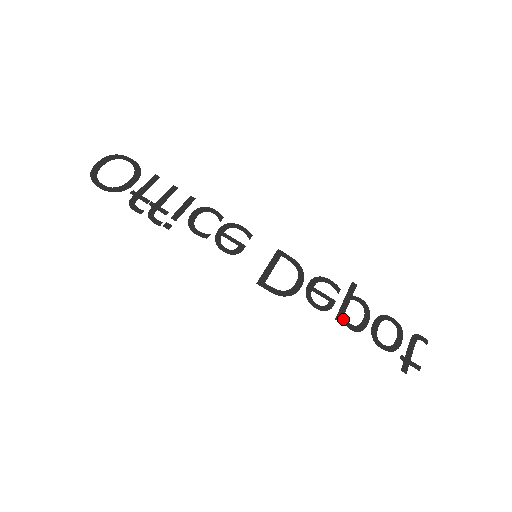
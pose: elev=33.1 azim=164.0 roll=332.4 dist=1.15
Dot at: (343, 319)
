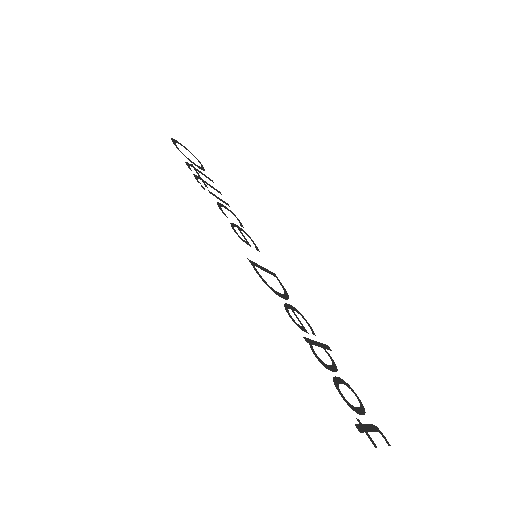
Dot at: (310, 344)
